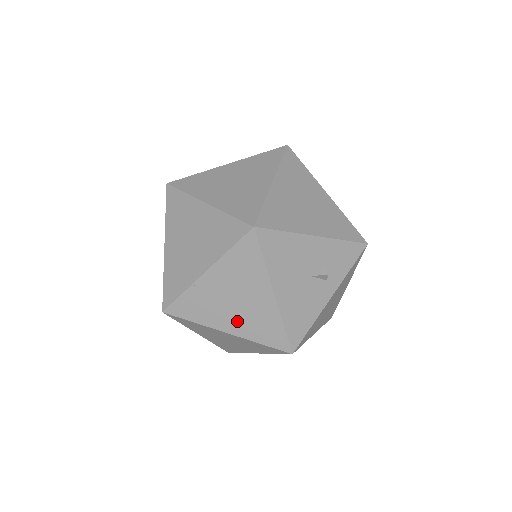
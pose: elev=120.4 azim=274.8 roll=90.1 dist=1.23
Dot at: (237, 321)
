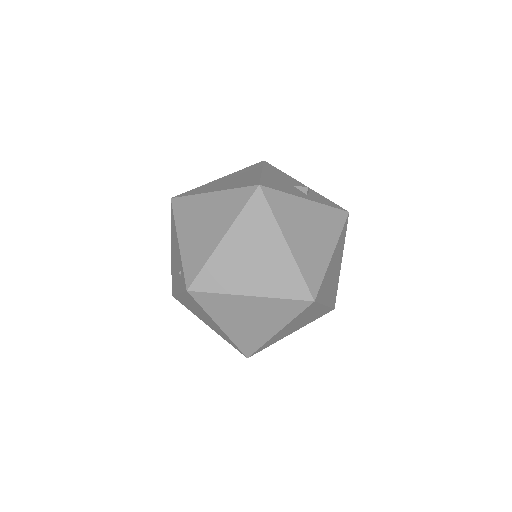
Dot at: (225, 186)
